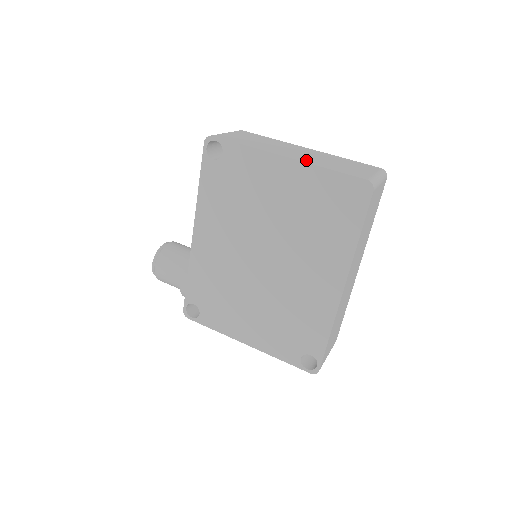
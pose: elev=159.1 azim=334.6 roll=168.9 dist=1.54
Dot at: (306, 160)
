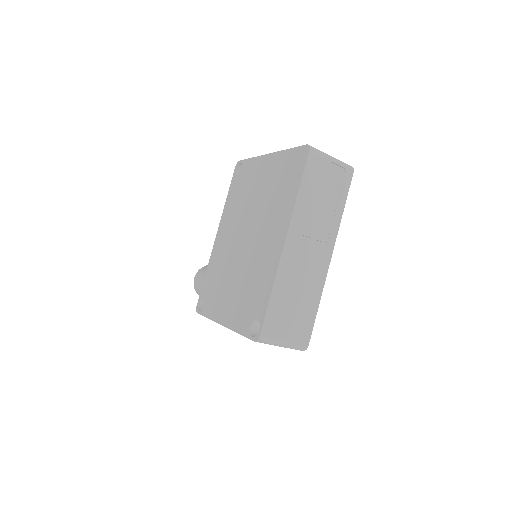
Dot at: occluded
